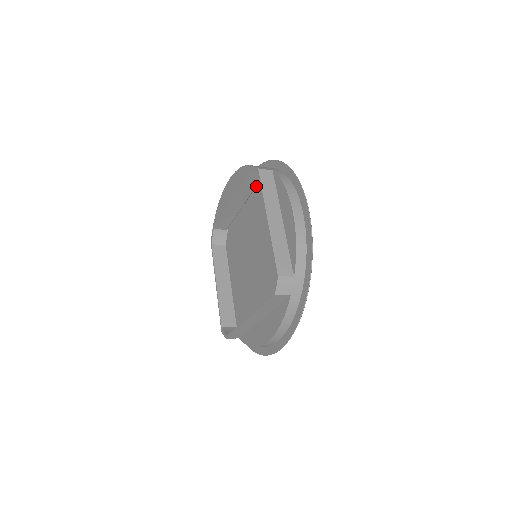
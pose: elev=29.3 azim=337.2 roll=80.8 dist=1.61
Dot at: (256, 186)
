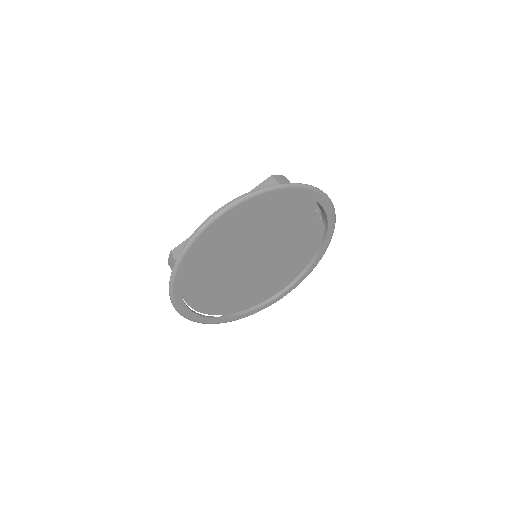
Dot at: occluded
